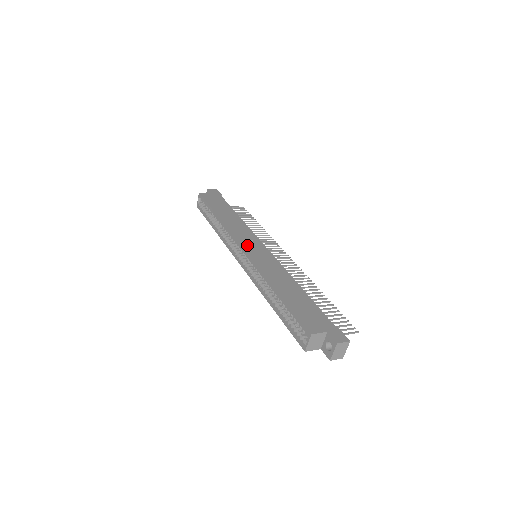
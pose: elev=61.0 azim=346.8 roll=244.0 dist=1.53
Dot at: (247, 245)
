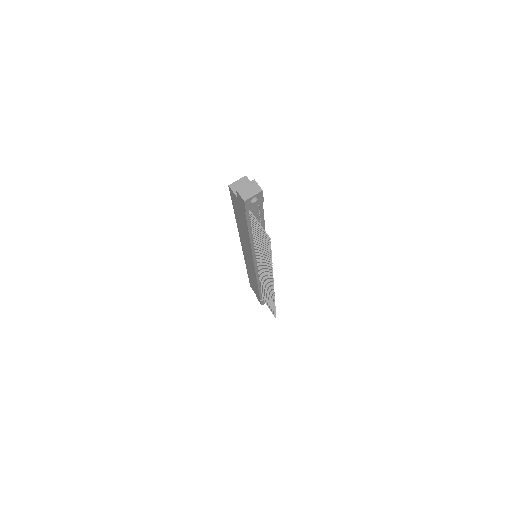
Dot at: occluded
